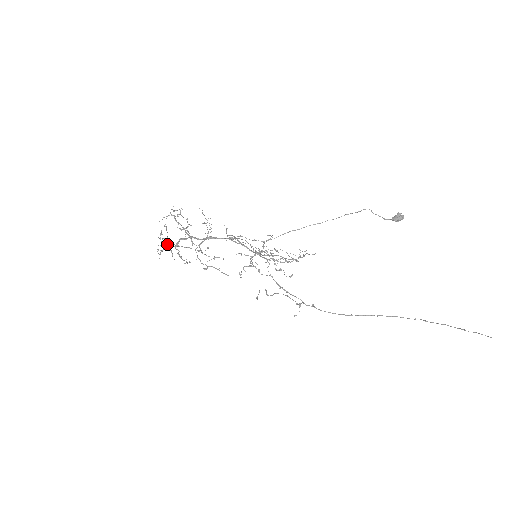
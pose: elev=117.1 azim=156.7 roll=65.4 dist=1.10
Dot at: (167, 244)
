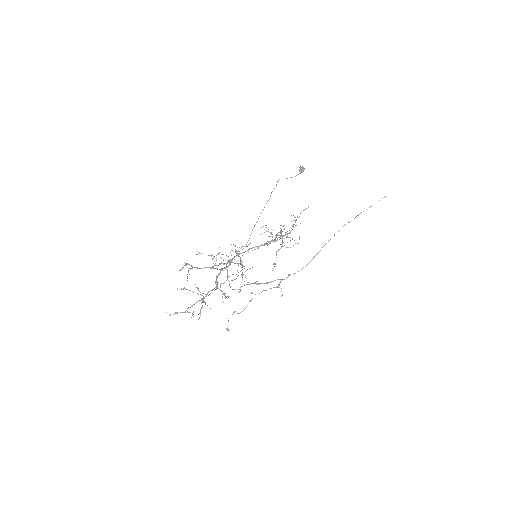
Dot at: (207, 293)
